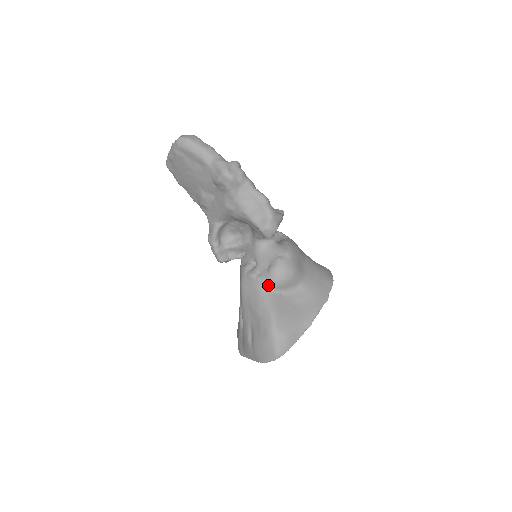
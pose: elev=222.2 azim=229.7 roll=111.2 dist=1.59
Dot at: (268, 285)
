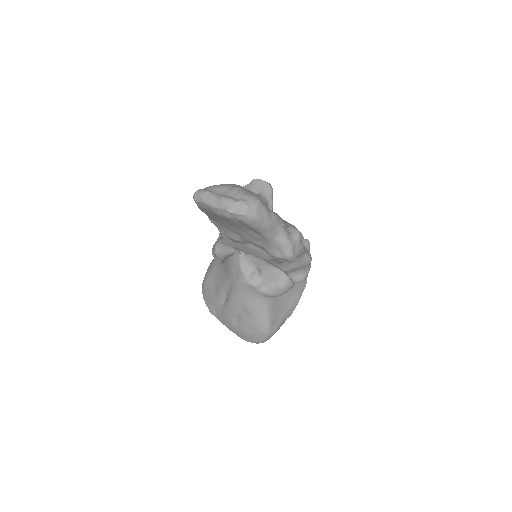
Dot at: (270, 296)
